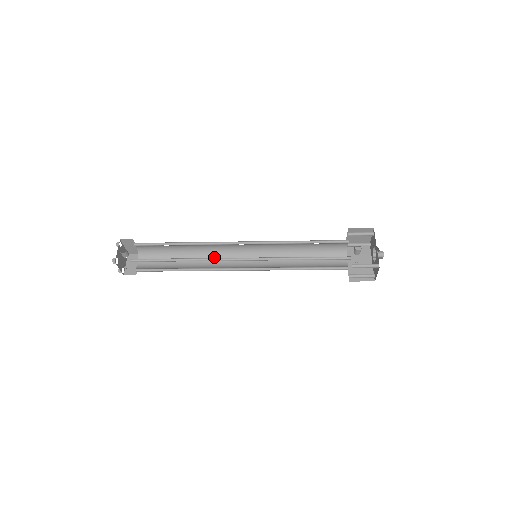
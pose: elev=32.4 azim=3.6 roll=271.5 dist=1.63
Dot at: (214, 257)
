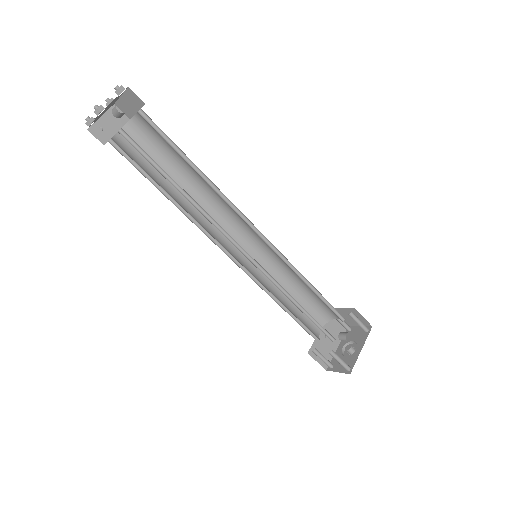
Dot at: (211, 211)
